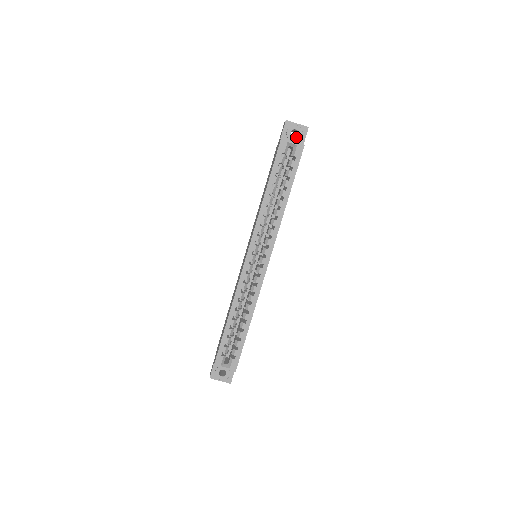
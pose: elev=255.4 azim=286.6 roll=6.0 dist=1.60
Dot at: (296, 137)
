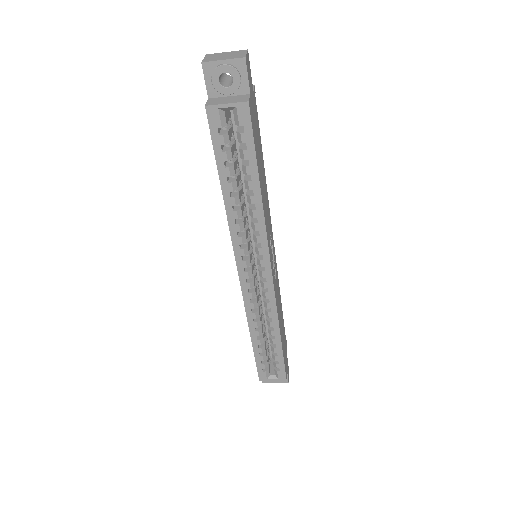
Dot at: (231, 85)
